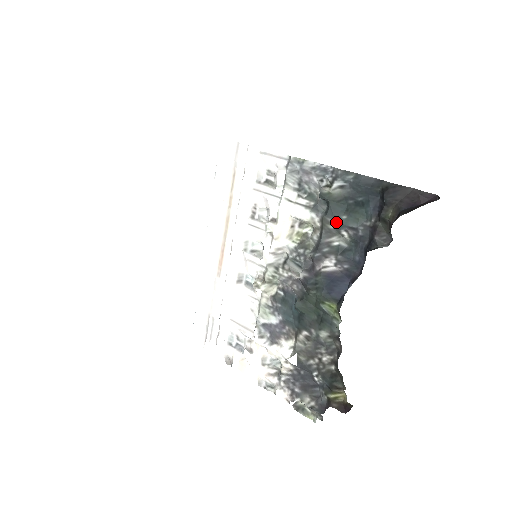
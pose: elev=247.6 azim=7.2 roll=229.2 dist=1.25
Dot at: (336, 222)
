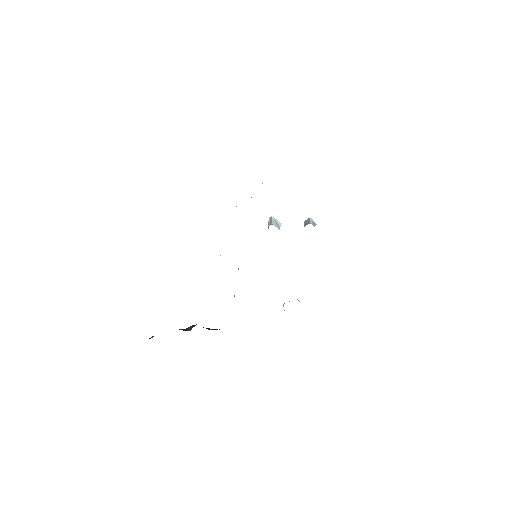
Dot at: occluded
